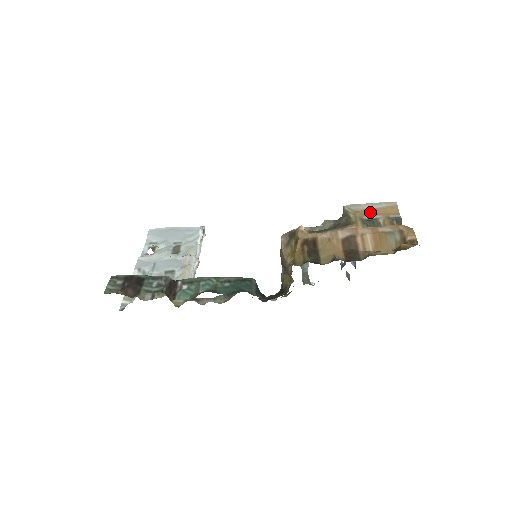
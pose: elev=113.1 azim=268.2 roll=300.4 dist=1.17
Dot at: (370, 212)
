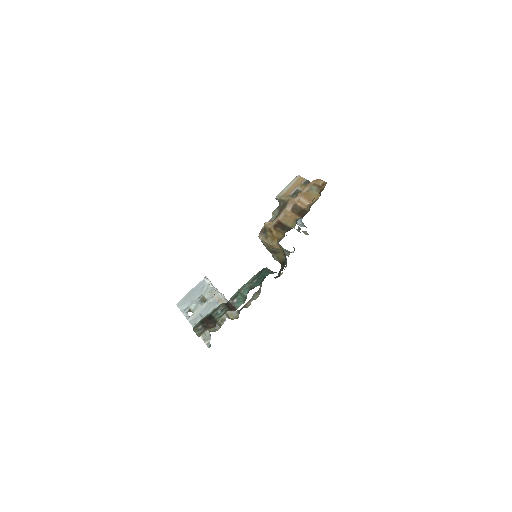
Dot at: (291, 190)
